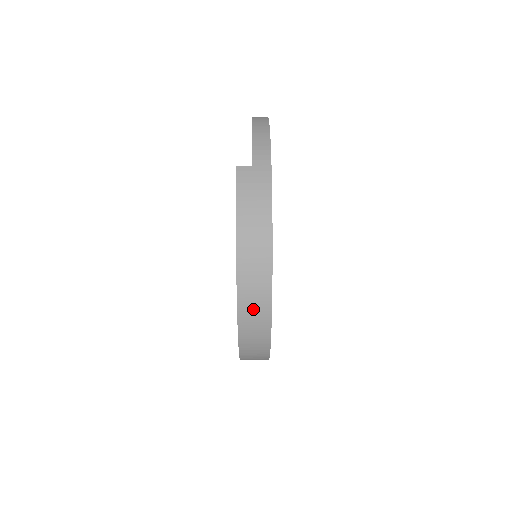
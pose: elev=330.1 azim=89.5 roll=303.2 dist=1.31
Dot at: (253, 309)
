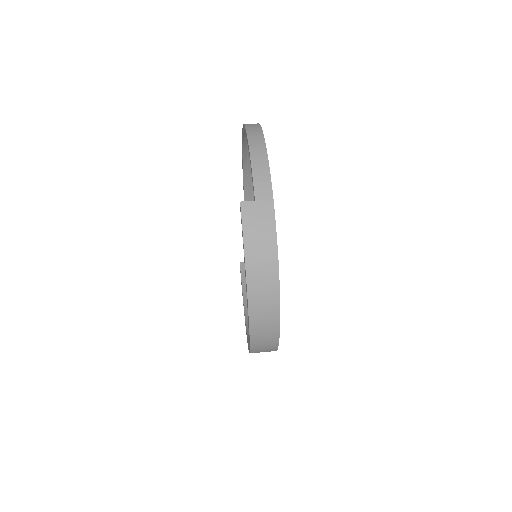
Dot at: (263, 327)
